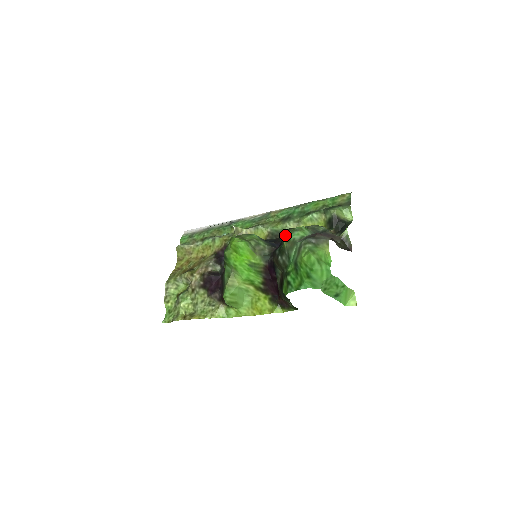
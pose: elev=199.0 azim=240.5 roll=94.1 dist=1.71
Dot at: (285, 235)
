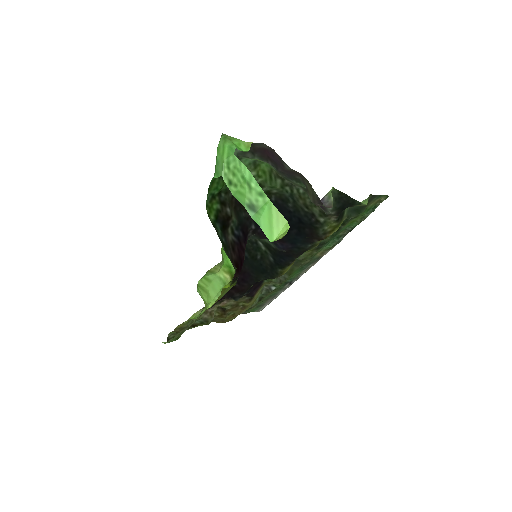
Dot at: occluded
